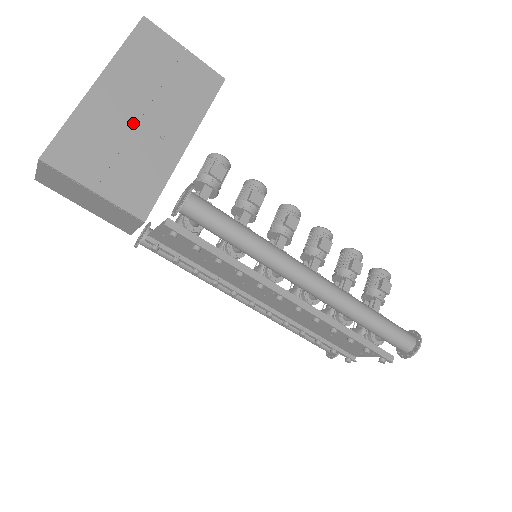
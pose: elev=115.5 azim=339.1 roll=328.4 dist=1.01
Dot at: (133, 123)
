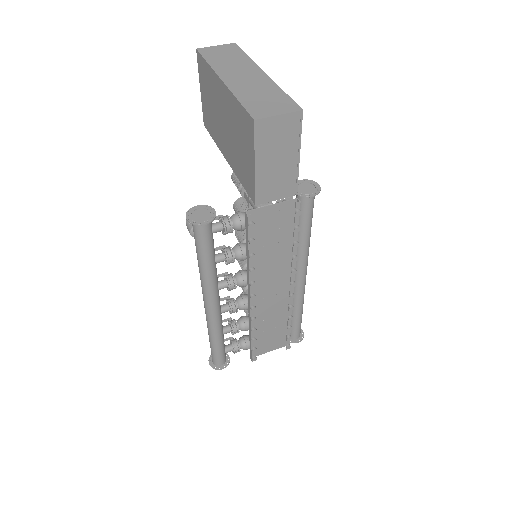
Dot at: occluded
